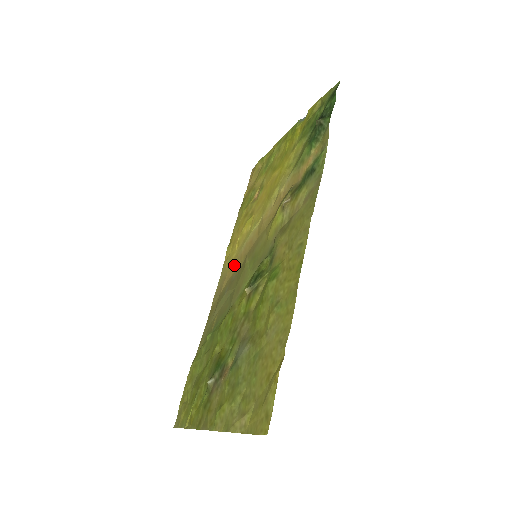
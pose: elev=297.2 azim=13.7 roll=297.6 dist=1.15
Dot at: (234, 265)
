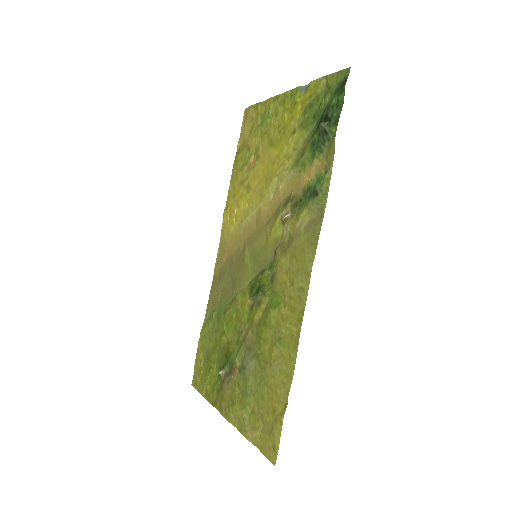
Dot at: (233, 244)
